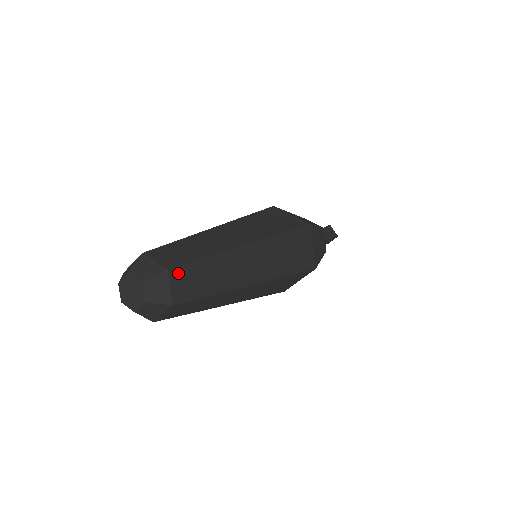
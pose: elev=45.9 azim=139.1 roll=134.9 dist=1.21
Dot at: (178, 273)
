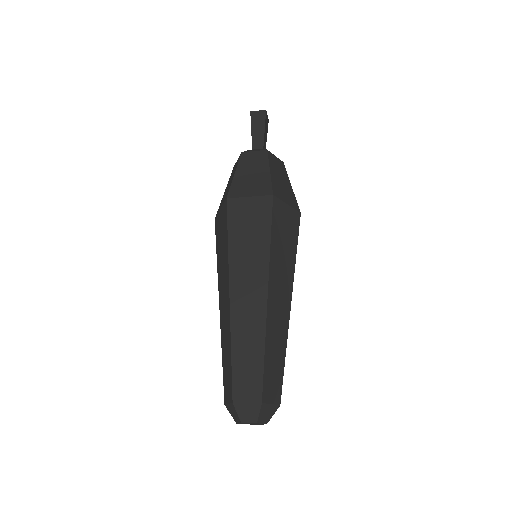
Dot at: (279, 395)
